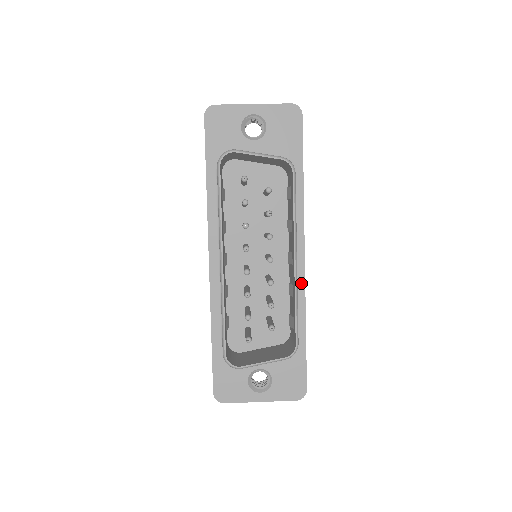
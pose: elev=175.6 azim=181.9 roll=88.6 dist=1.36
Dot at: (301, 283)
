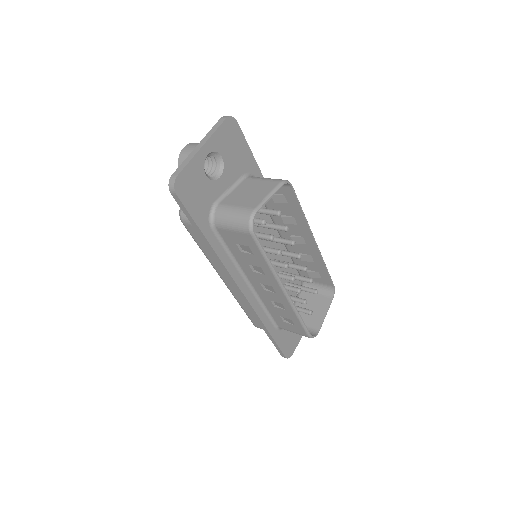
Dot at: occluded
